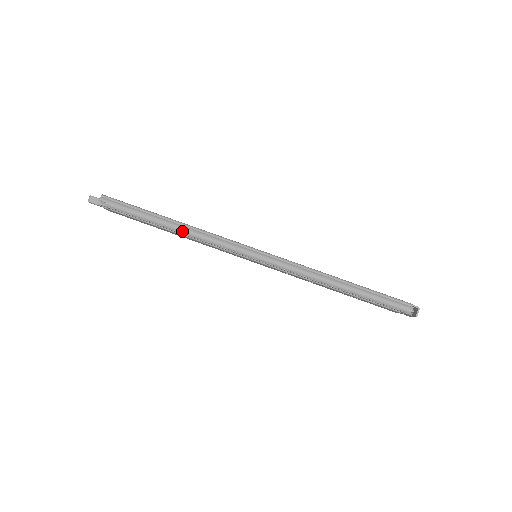
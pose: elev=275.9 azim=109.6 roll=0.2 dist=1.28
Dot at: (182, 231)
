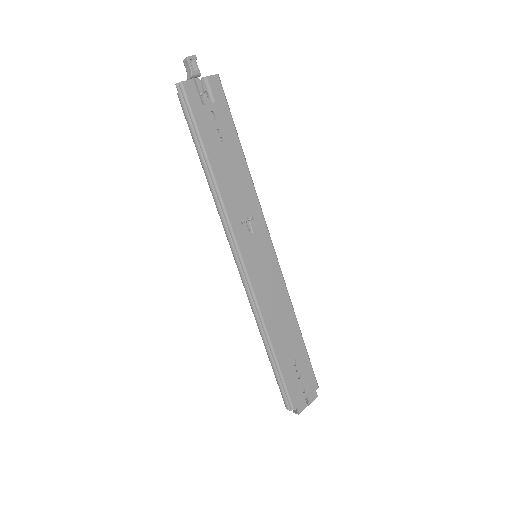
Dot at: (209, 187)
